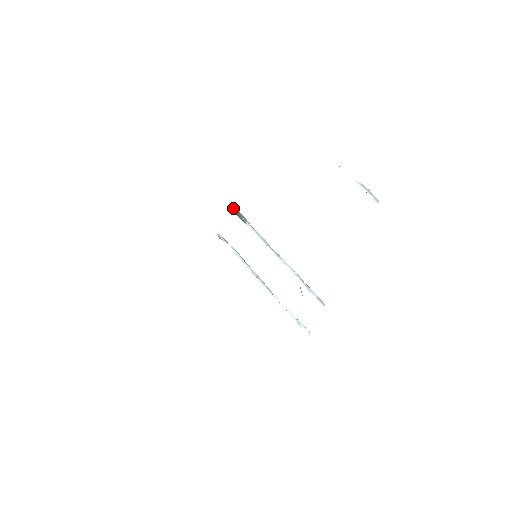
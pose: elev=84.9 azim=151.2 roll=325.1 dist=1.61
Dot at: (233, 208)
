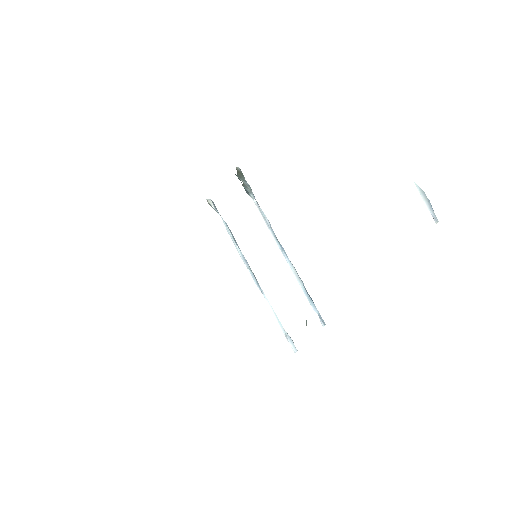
Dot at: (237, 171)
